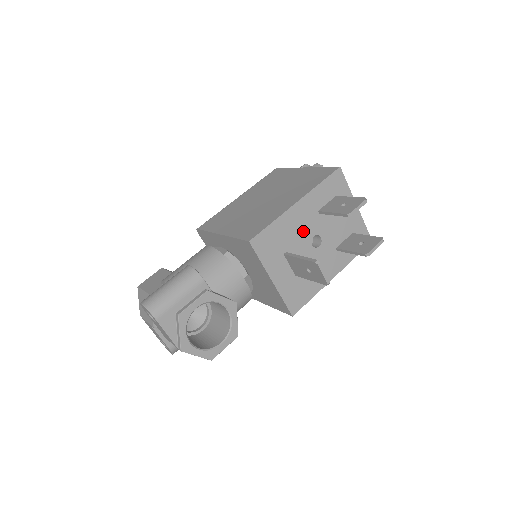
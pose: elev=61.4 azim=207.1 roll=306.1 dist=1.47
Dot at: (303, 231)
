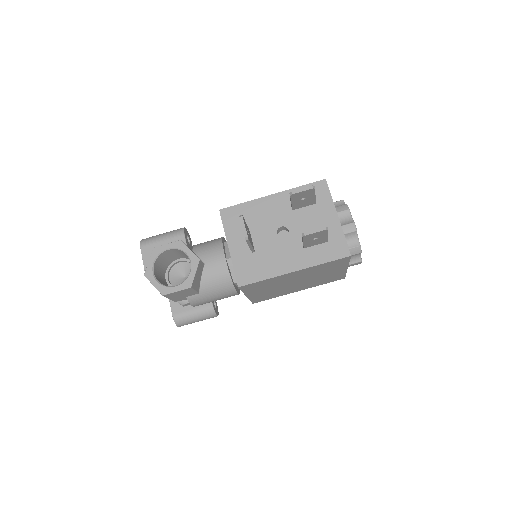
Dot at: (271, 219)
